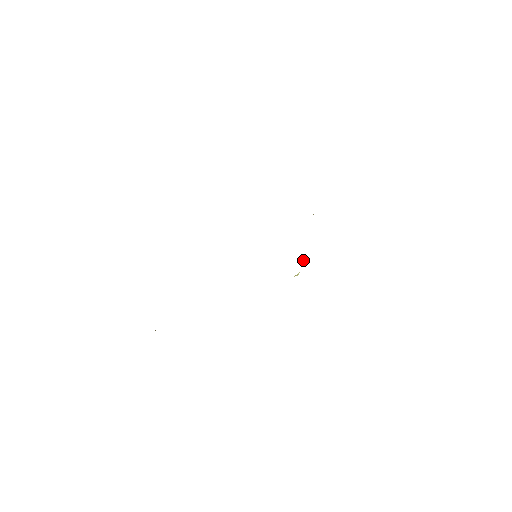
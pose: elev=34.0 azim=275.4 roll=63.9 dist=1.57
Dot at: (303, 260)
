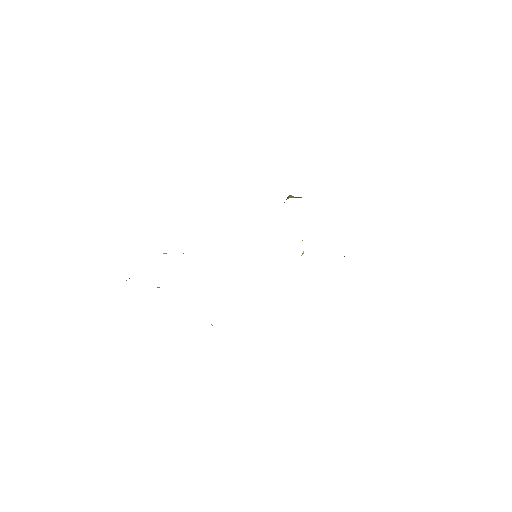
Dot at: (302, 240)
